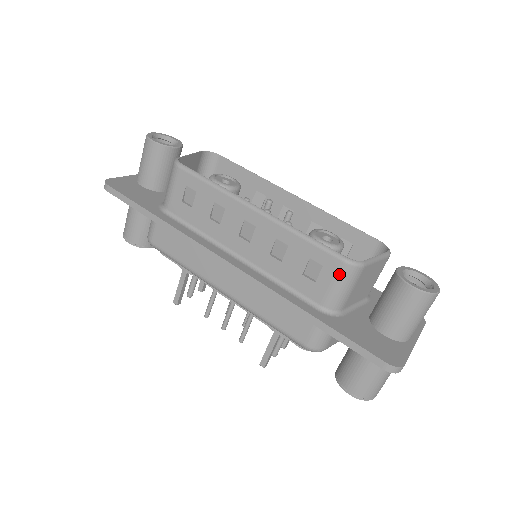
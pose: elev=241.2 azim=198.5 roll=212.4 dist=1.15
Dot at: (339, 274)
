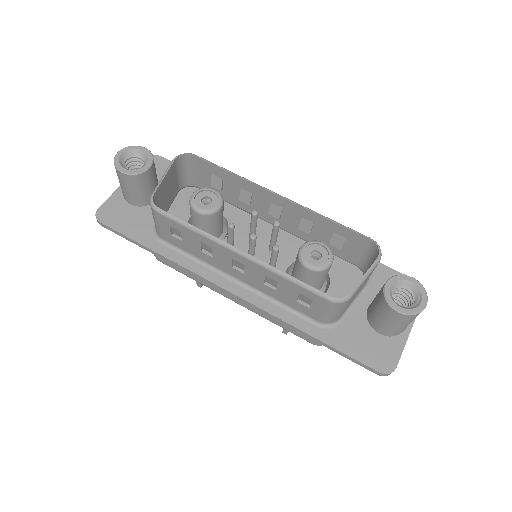
Dot at: (328, 307)
